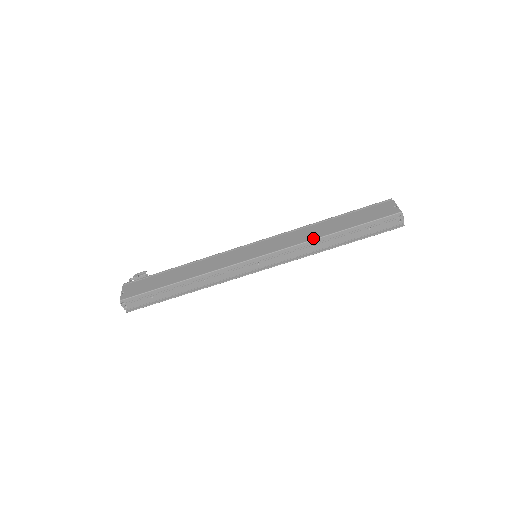
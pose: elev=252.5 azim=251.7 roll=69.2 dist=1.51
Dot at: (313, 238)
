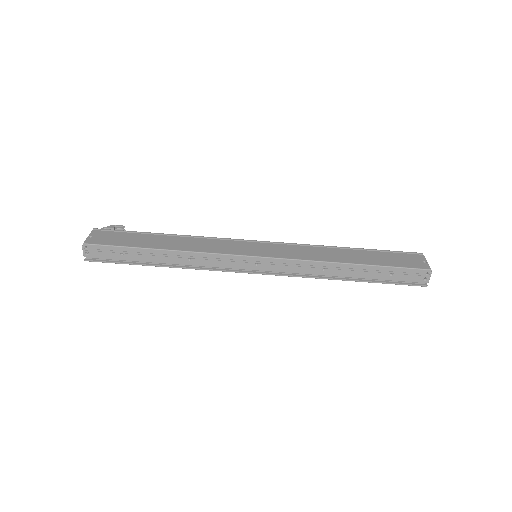
Dot at: (327, 260)
